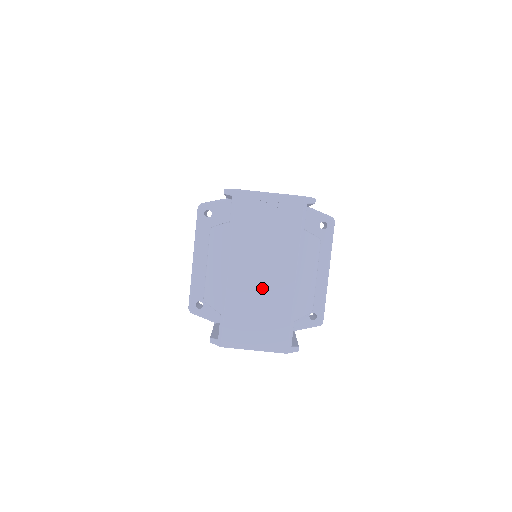
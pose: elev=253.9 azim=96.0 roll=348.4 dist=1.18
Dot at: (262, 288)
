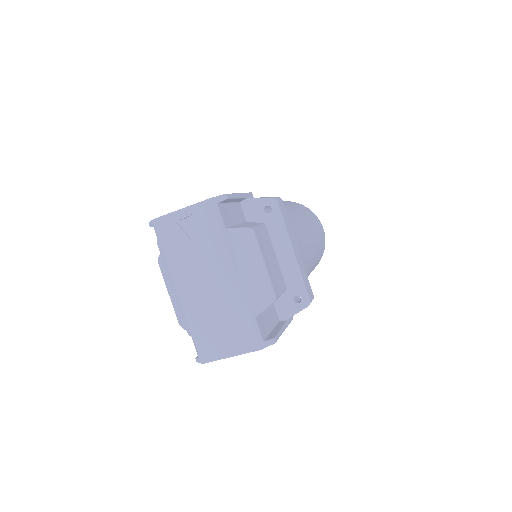
Dot at: (212, 298)
